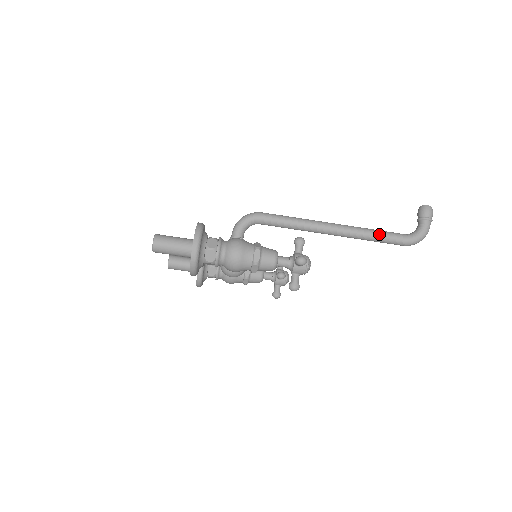
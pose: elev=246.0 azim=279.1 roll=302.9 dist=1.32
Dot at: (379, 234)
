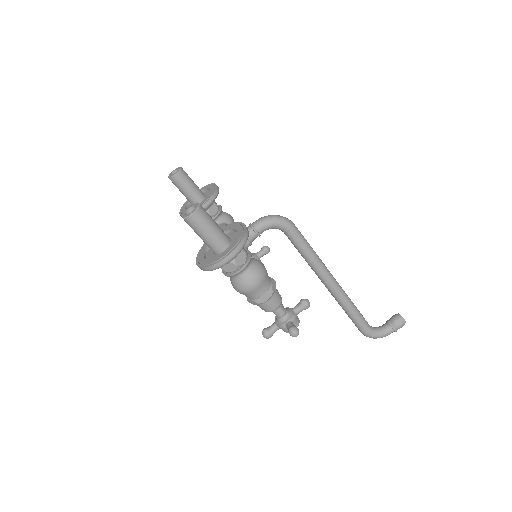
Dot at: (356, 314)
